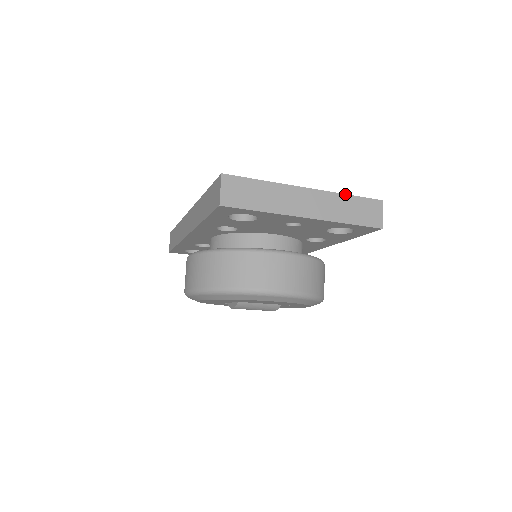
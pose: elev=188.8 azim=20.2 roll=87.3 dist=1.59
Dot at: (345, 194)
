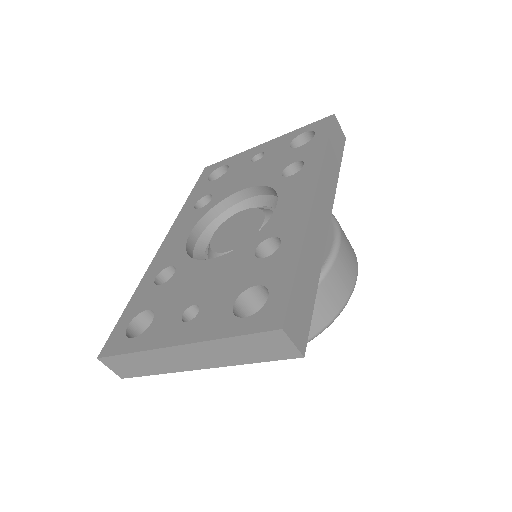
Dot at: (223, 338)
